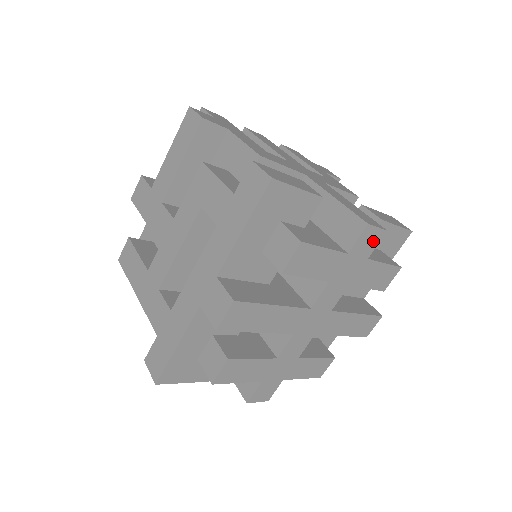
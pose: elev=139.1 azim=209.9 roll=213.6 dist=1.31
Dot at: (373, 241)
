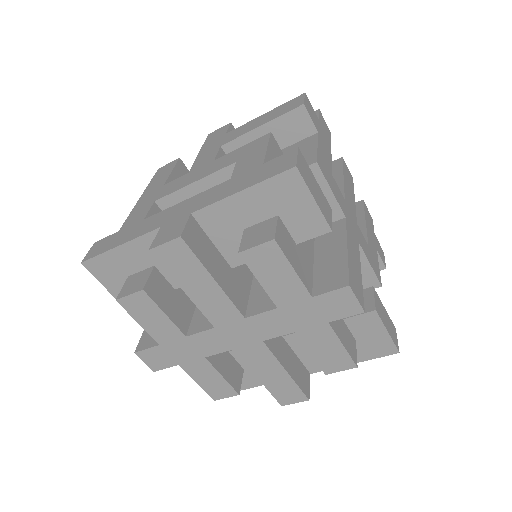
Dot at: (344, 309)
